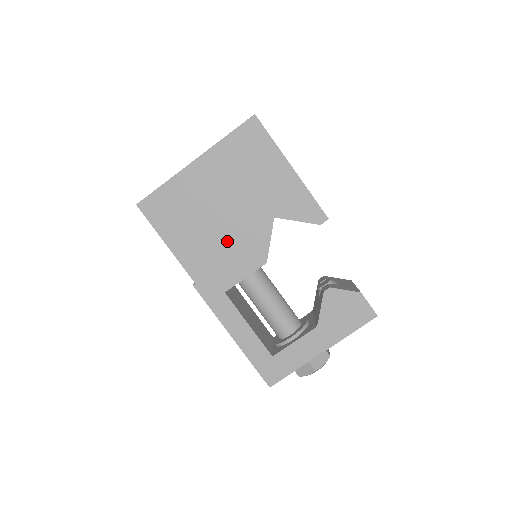
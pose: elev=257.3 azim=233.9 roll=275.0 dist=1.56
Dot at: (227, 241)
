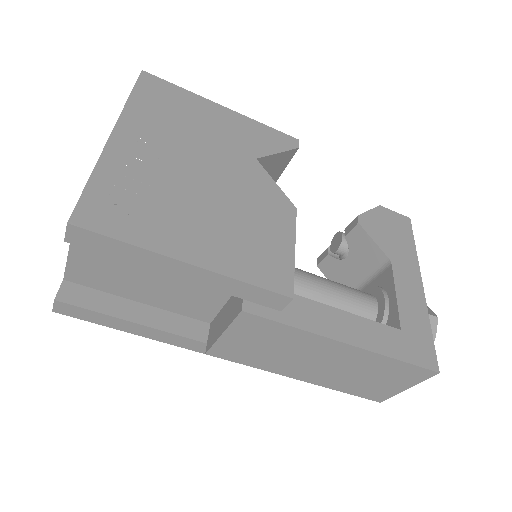
Dot at: (236, 207)
